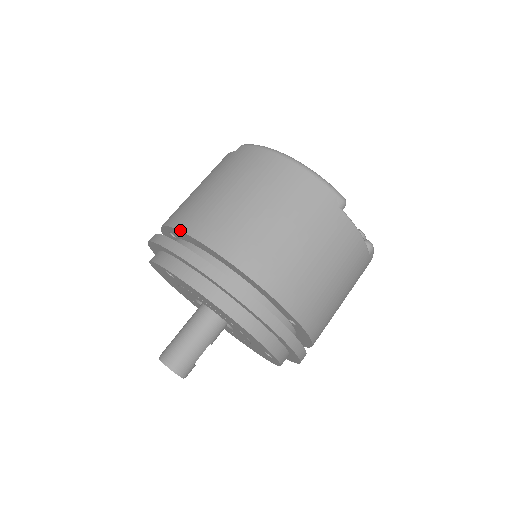
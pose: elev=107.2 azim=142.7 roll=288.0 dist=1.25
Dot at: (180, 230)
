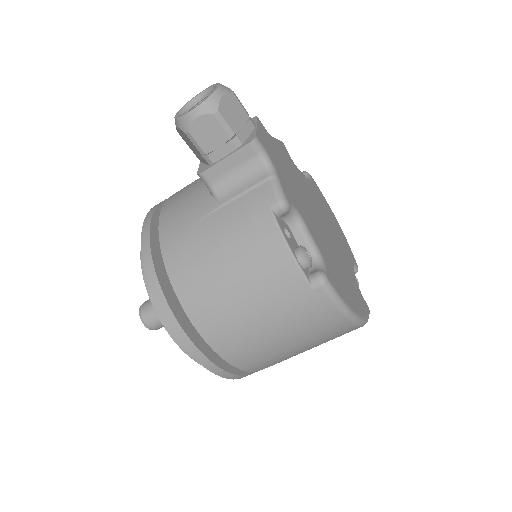
Dot at: (222, 358)
